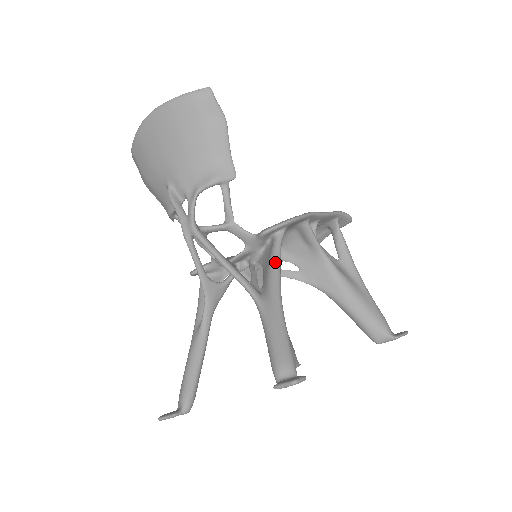
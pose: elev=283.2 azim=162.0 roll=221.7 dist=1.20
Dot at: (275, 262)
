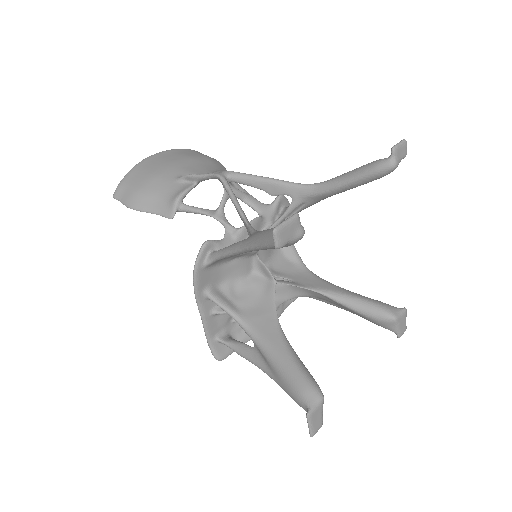
Dot at: occluded
